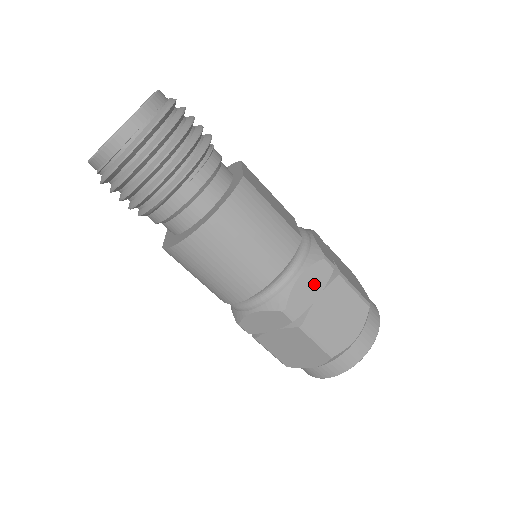
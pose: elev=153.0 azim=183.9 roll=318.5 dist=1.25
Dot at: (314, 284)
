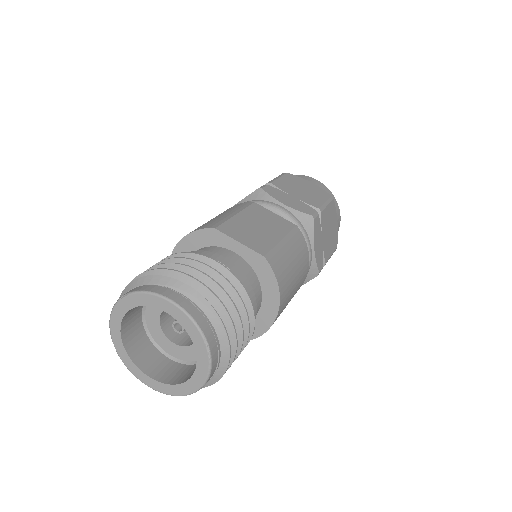
Dot at: (319, 239)
